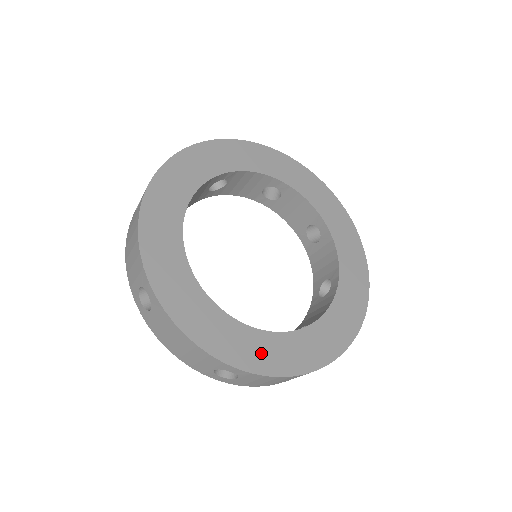
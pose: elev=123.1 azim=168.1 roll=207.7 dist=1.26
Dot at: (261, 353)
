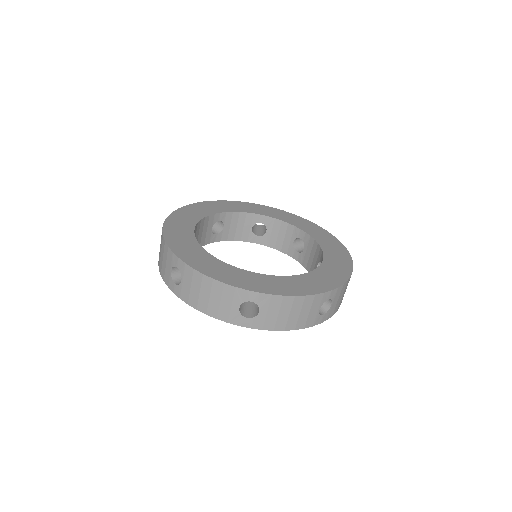
Dot at: (328, 278)
